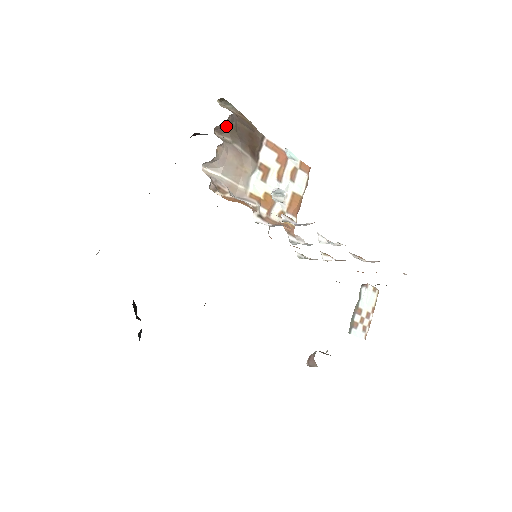
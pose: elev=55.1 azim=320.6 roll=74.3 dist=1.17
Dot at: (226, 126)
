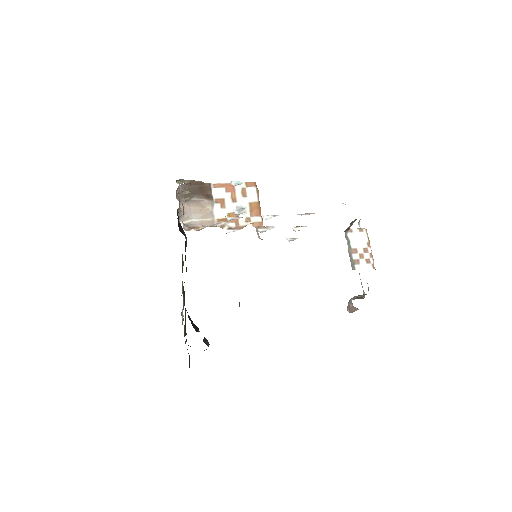
Dot at: (182, 193)
